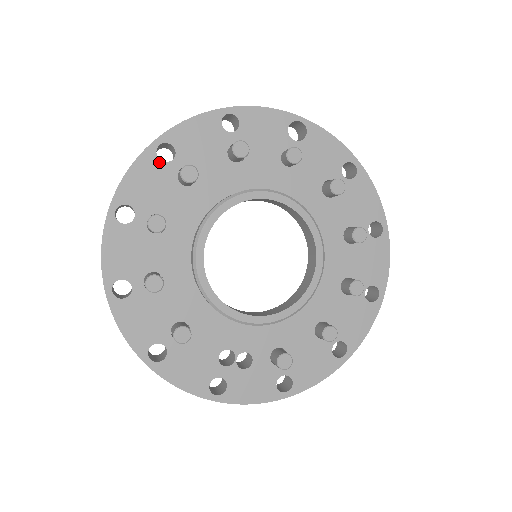
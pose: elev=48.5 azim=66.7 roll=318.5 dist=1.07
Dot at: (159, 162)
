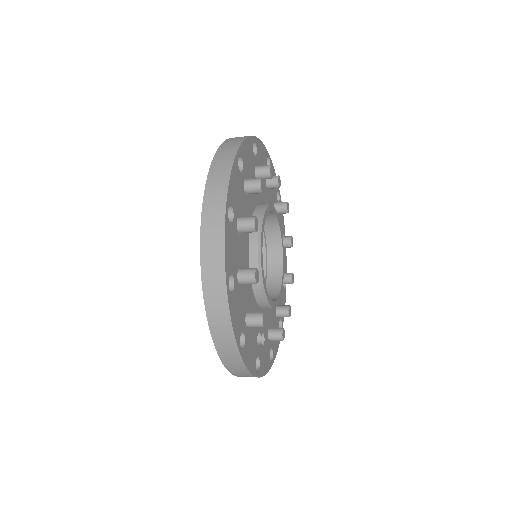
Dot at: (239, 171)
